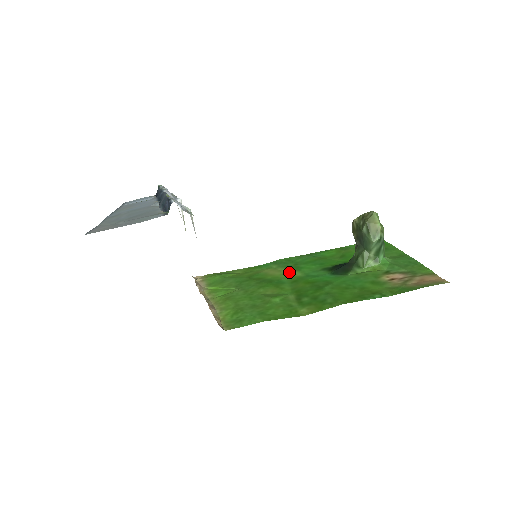
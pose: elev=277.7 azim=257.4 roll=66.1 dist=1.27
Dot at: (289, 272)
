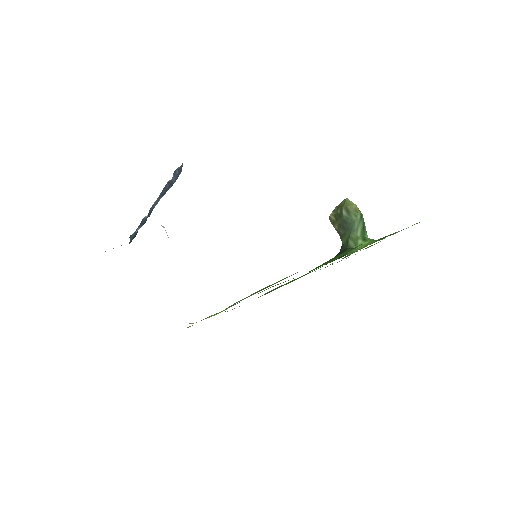
Dot at: (286, 284)
